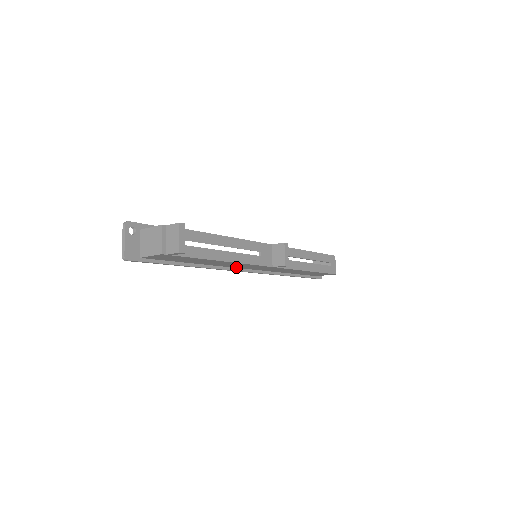
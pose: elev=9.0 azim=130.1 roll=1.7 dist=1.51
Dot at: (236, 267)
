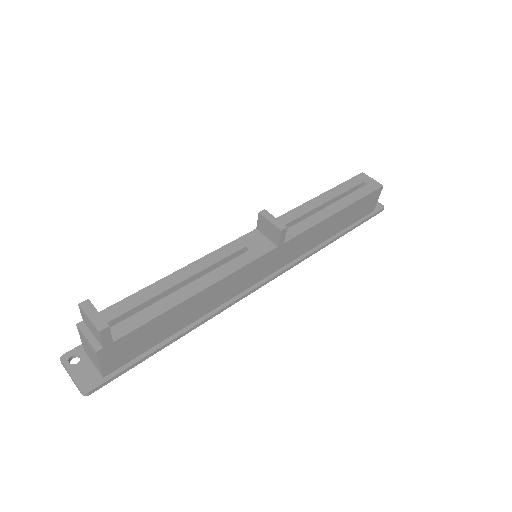
Dot at: (247, 287)
